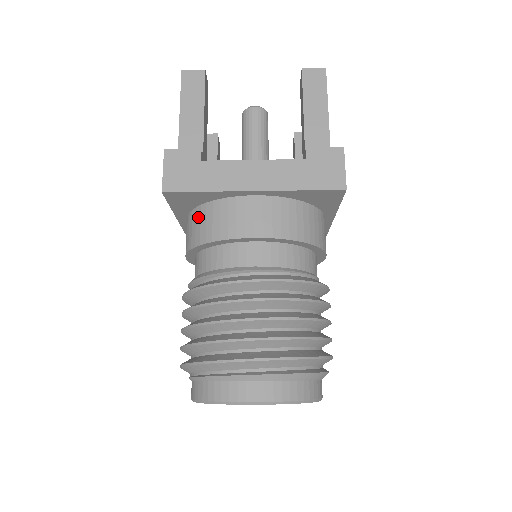
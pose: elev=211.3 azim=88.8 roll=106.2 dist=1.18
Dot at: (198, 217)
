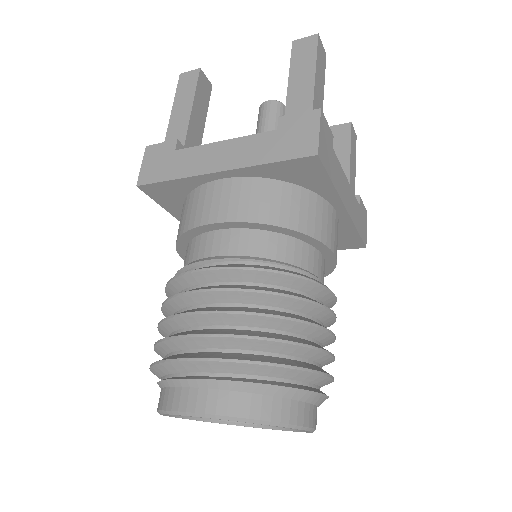
Dot at: (182, 212)
